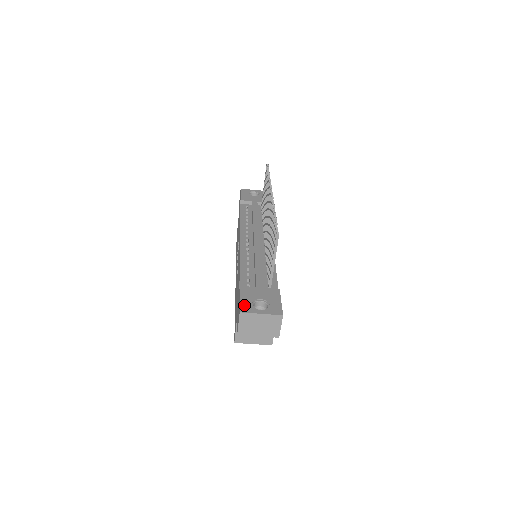
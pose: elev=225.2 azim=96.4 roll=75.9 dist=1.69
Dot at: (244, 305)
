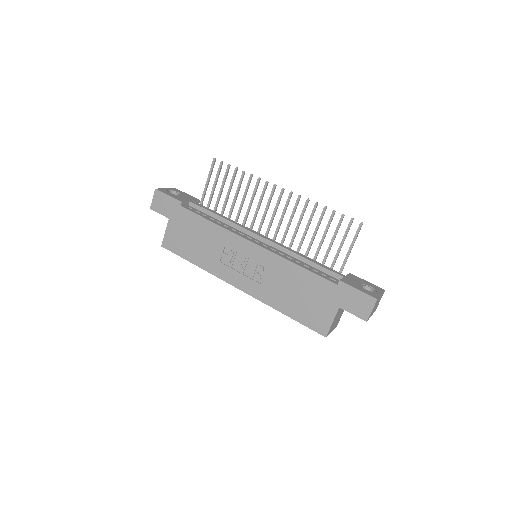
Dot at: (368, 293)
